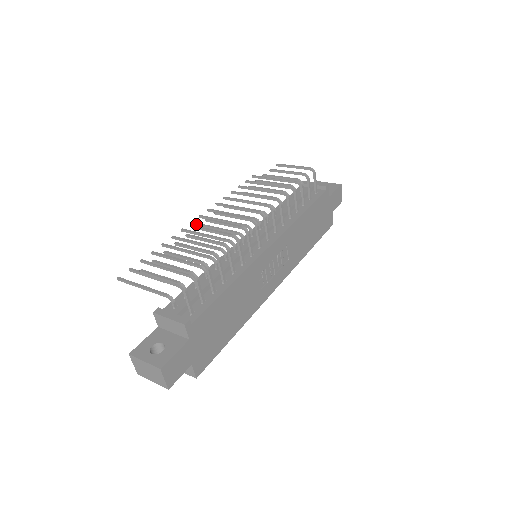
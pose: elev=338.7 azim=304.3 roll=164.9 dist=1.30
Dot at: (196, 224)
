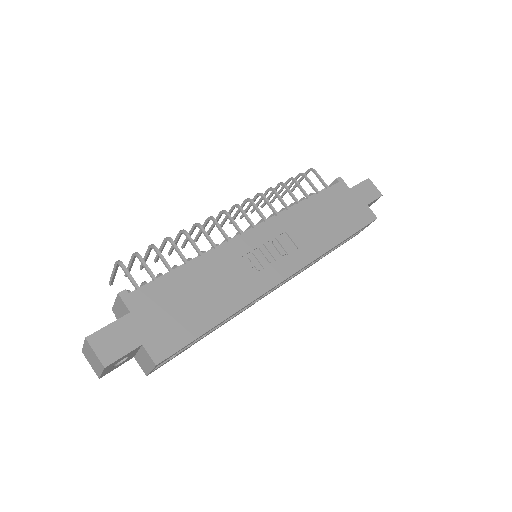
Dot at: occluded
